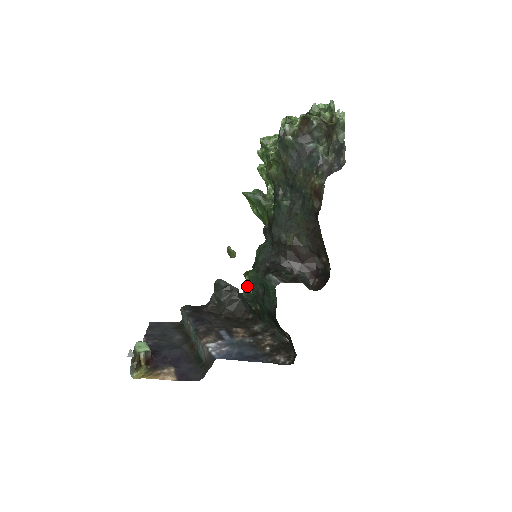
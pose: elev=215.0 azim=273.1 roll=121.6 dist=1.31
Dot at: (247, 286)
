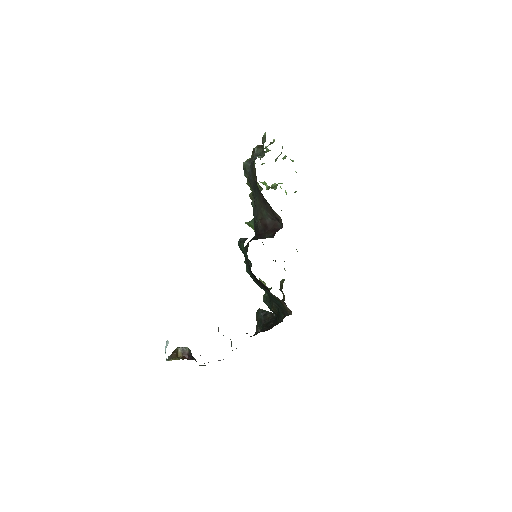
Dot at: (265, 293)
